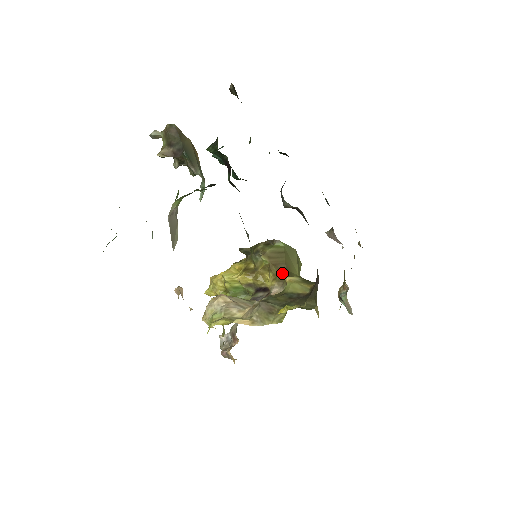
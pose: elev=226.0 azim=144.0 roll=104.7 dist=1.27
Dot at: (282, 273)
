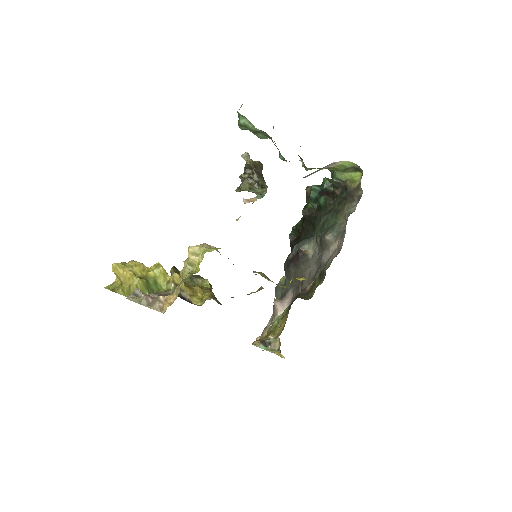
Dot at: occluded
